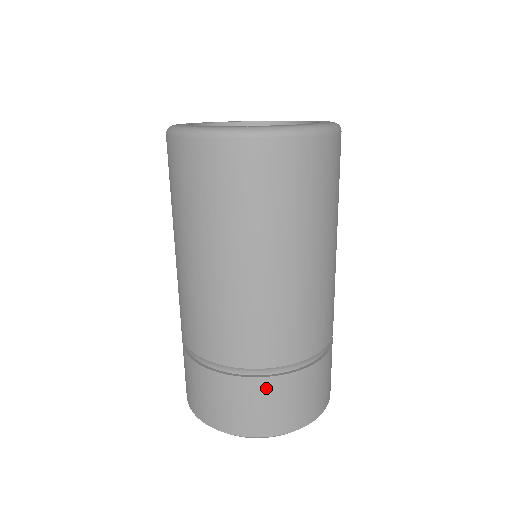
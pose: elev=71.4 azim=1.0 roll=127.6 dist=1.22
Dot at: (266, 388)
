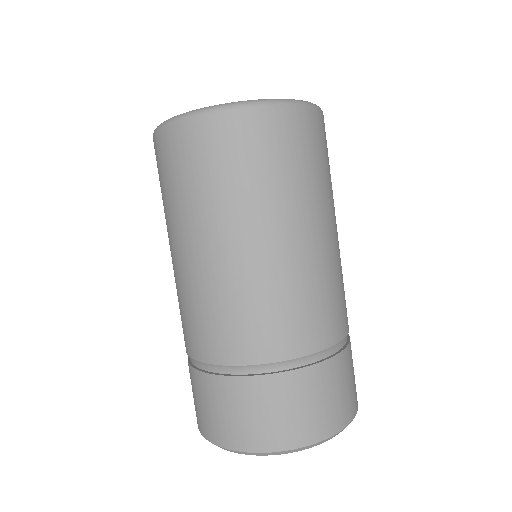
Dot at: (348, 360)
